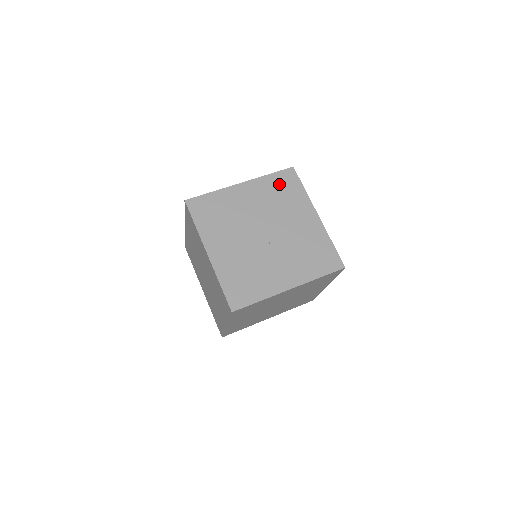
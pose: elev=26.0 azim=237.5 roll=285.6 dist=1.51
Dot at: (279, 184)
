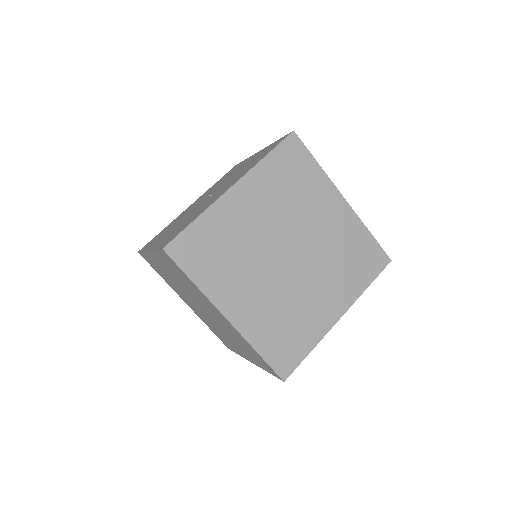
Dot at: (222, 178)
